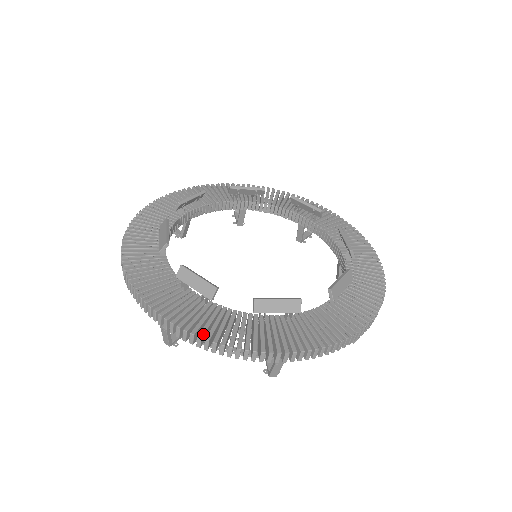
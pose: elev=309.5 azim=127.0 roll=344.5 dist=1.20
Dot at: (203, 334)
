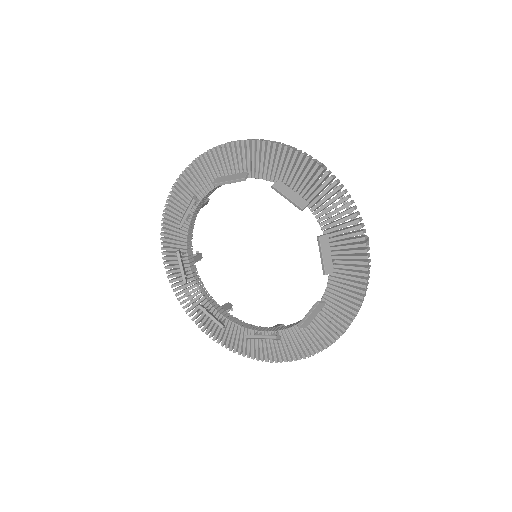
Dot at: (227, 346)
